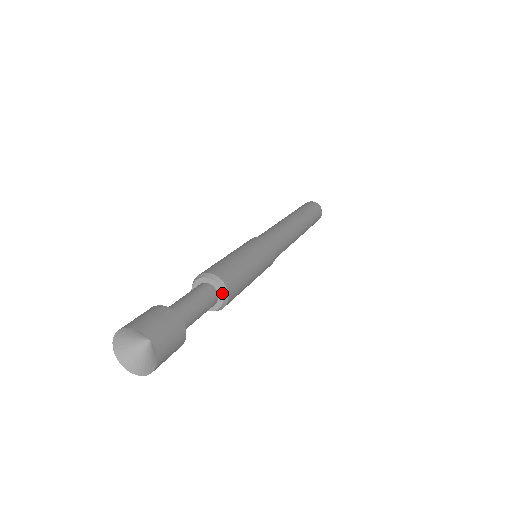
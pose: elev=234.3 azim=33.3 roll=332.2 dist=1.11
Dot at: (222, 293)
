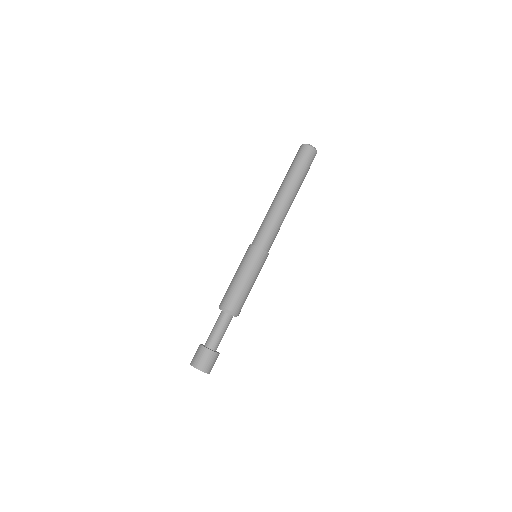
Dot at: (229, 314)
